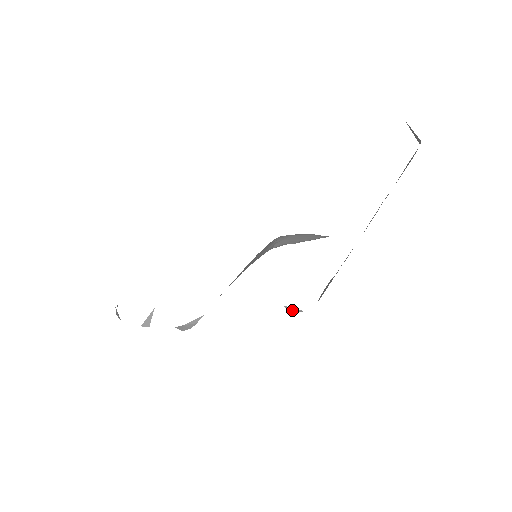
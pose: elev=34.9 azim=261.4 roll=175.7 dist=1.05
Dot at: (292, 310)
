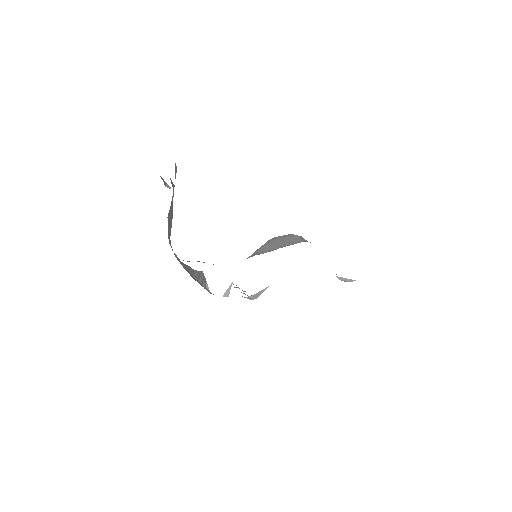
Dot at: (344, 280)
